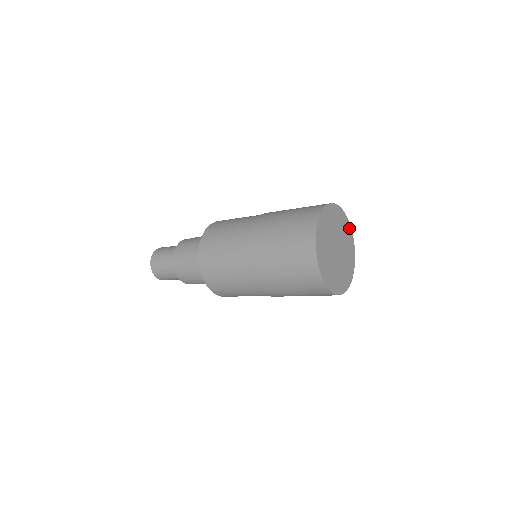
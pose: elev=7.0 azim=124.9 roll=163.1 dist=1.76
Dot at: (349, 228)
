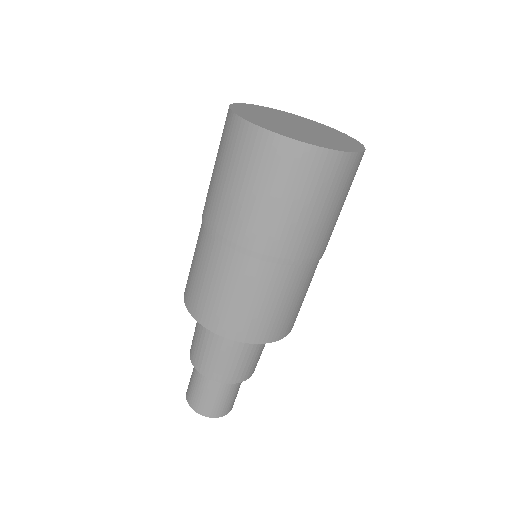
Dot at: (303, 118)
